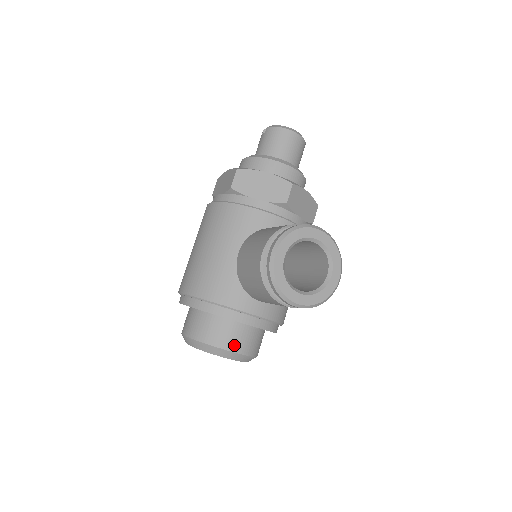
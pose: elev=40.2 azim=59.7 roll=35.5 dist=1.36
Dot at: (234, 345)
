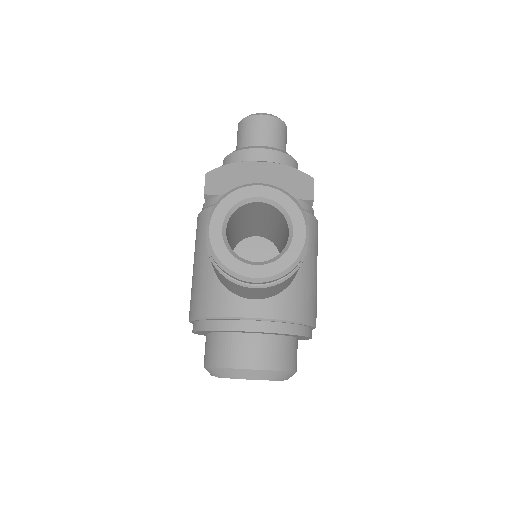
Dot at: (248, 361)
